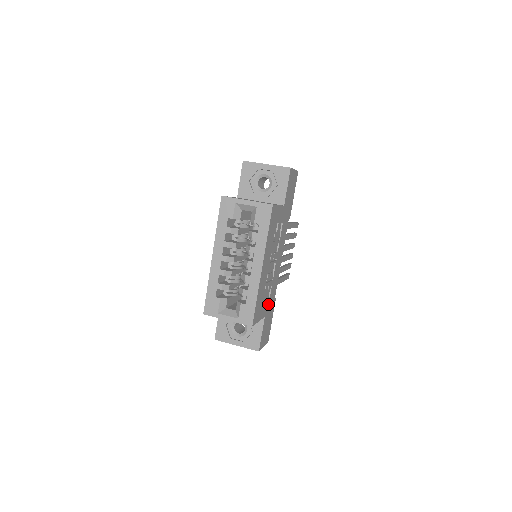
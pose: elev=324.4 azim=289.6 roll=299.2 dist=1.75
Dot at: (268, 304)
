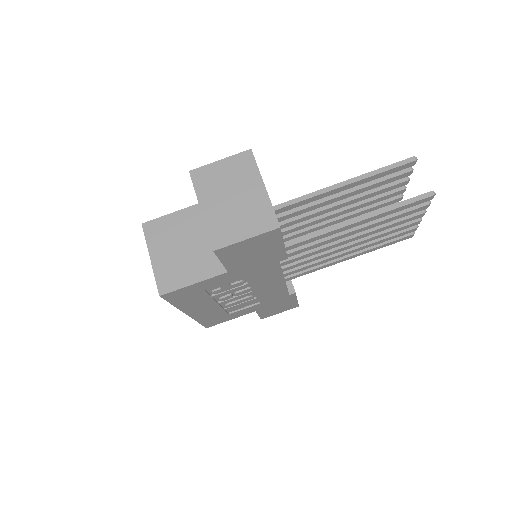
Dot at: (260, 305)
